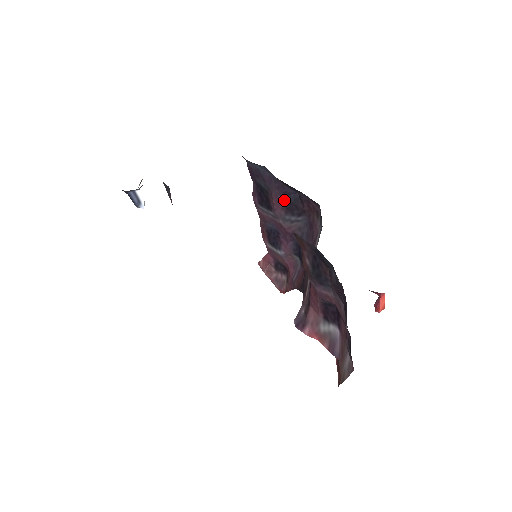
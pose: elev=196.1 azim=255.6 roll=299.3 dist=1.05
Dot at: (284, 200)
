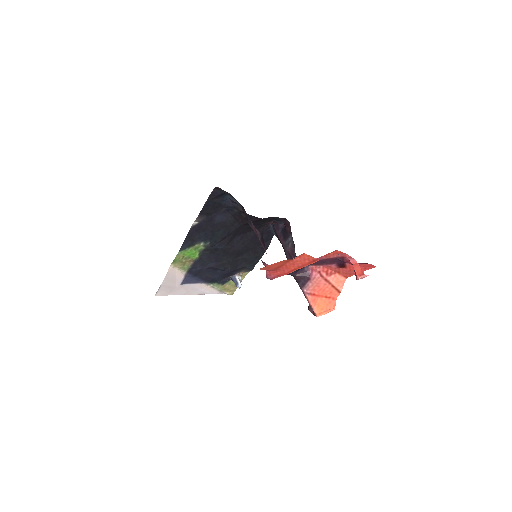
Dot at: (281, 234)
